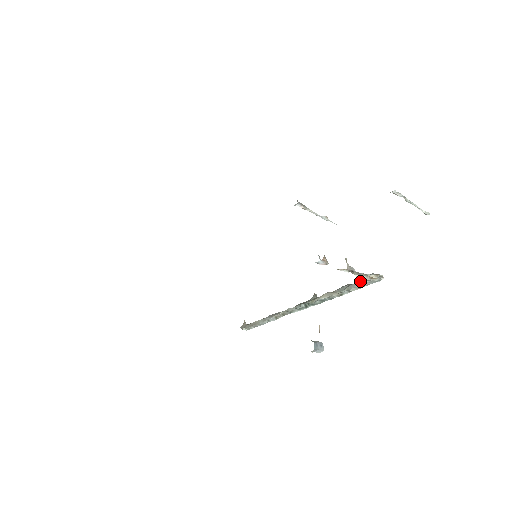
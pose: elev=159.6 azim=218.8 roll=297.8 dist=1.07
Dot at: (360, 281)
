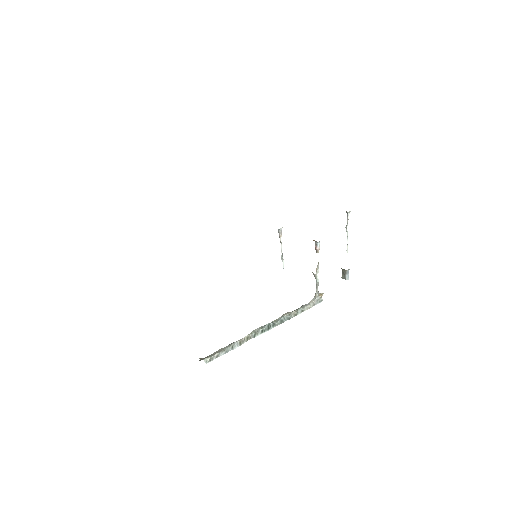
Dot at: (308, 303)
